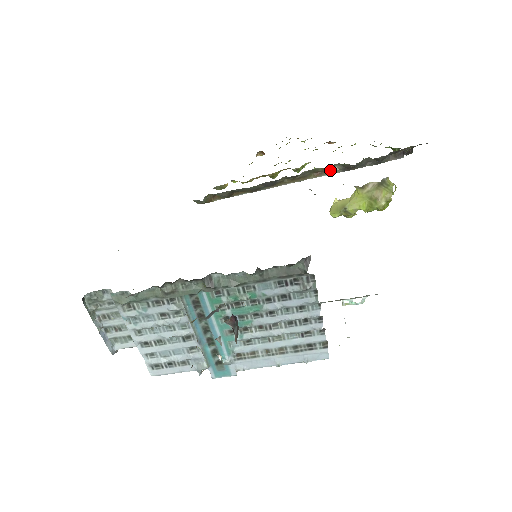
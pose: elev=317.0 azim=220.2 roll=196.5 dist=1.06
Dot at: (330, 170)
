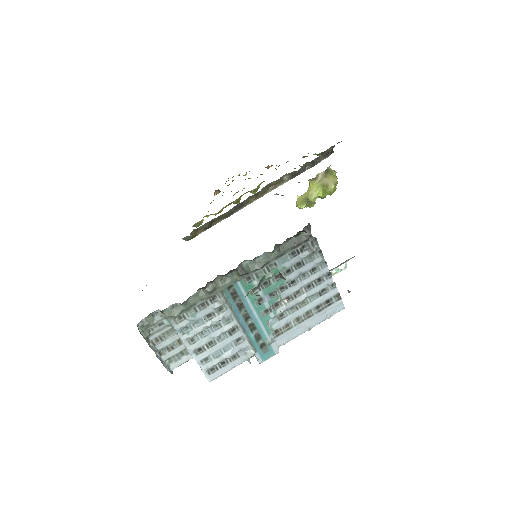
Dot at: (281, 181)
